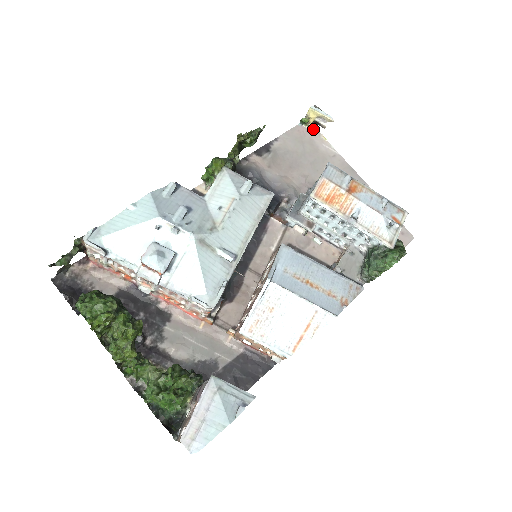
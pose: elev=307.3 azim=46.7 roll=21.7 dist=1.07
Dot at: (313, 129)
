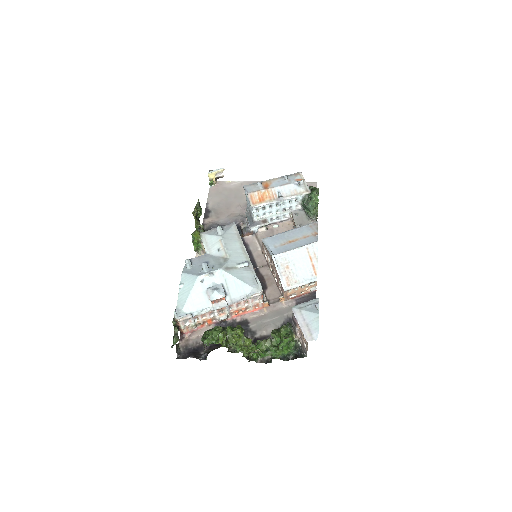
Dot at: (219, 183)
